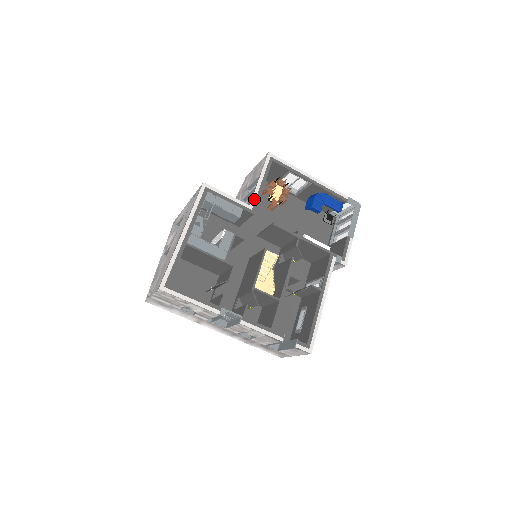
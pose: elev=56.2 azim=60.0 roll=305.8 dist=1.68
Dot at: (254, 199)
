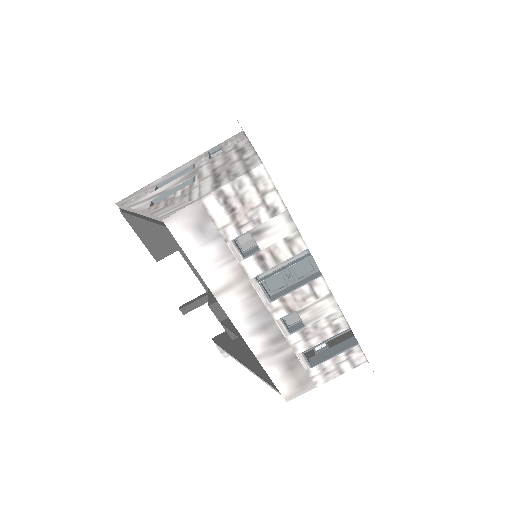
Dot at: occluded
